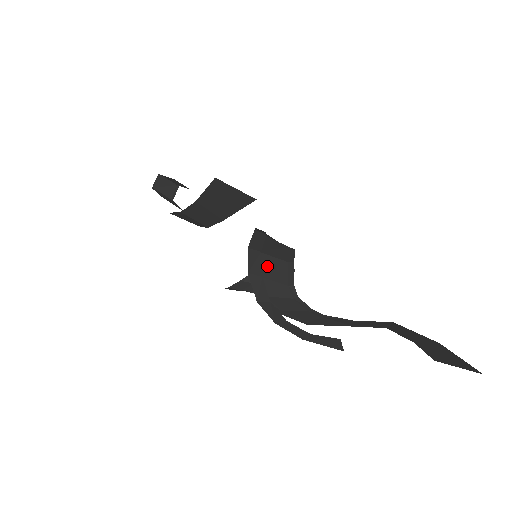
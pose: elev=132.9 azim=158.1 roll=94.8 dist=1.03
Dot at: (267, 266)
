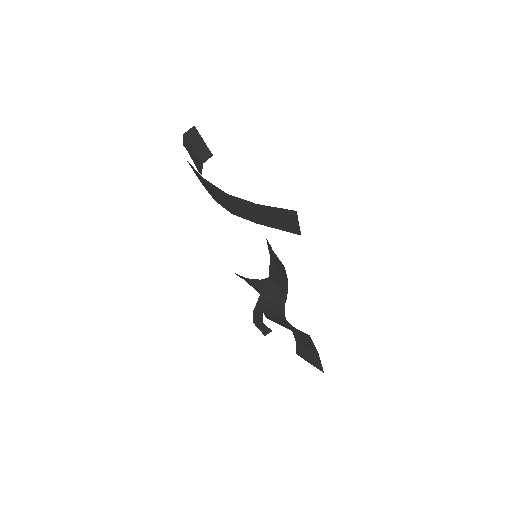
Dot at: (277, 277)
